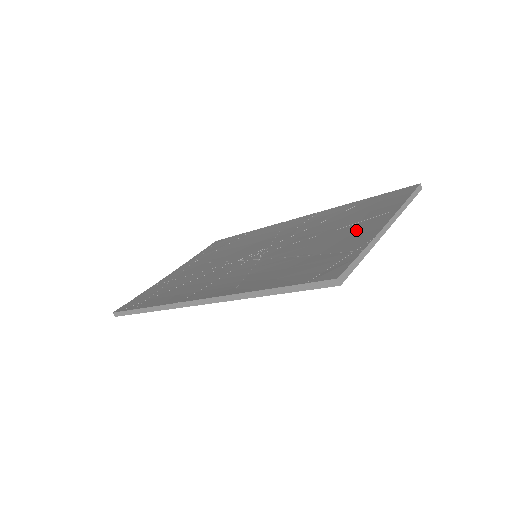
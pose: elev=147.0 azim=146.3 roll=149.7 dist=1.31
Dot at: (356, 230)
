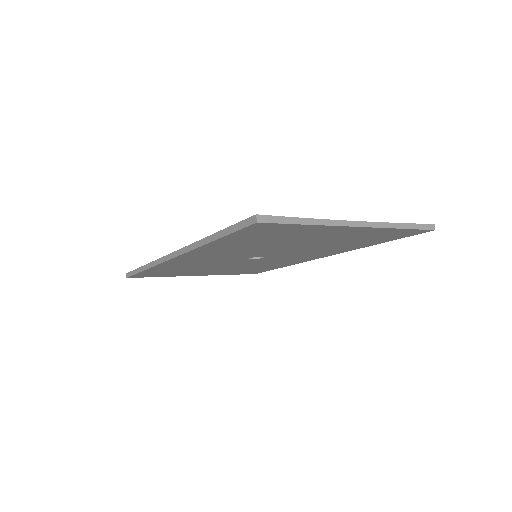
Dot at: occluded
